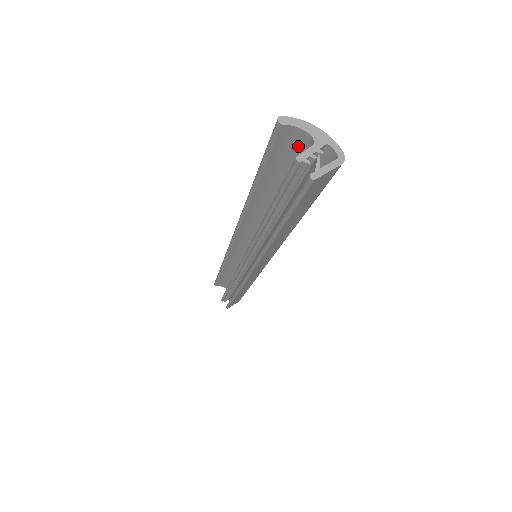
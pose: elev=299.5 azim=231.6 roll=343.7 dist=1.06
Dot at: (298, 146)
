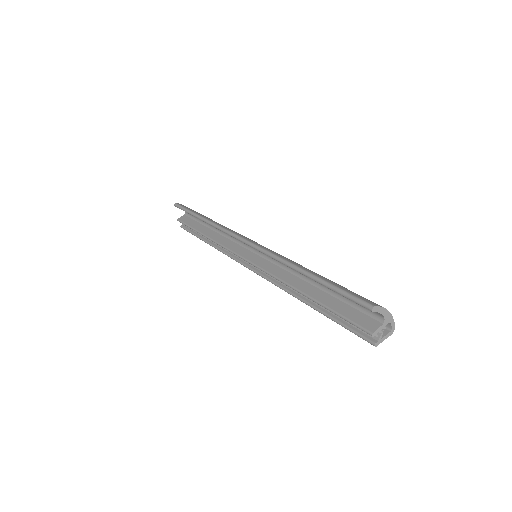
Dot at: occluded
